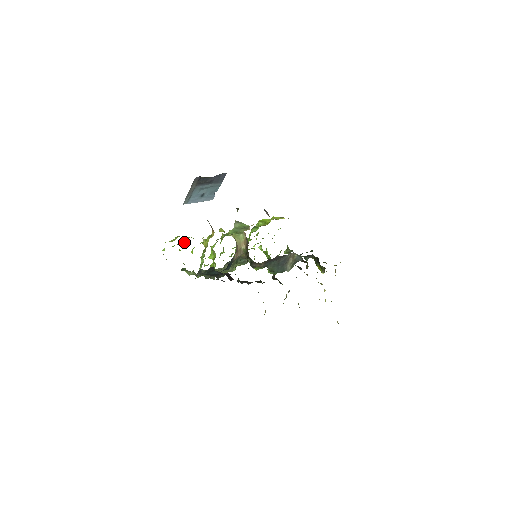
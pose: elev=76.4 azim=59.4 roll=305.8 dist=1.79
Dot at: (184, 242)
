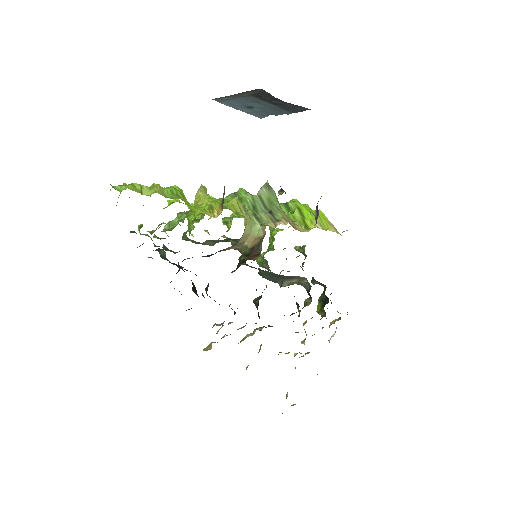
Dot at: occluded
